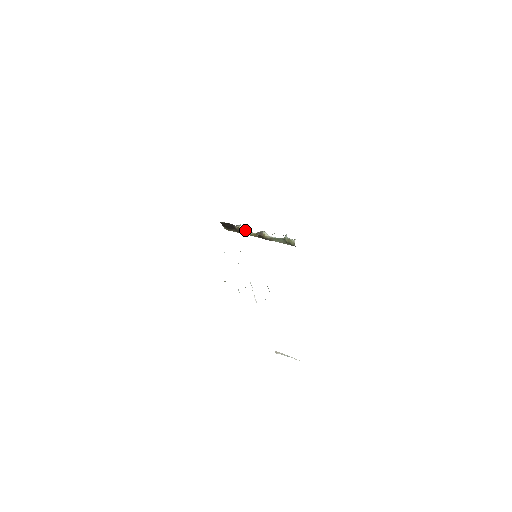
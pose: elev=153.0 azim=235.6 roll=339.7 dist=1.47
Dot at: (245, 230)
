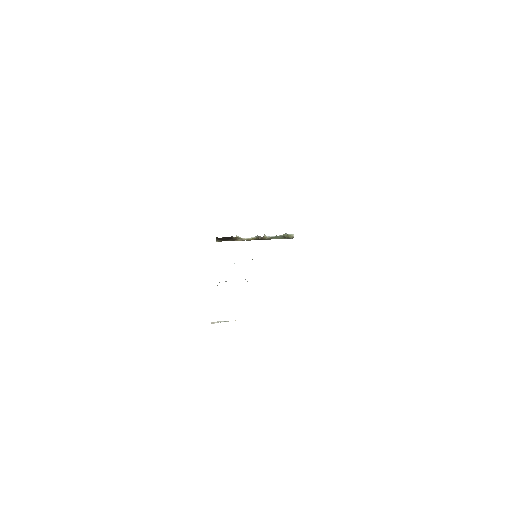
Dot at: occluded
